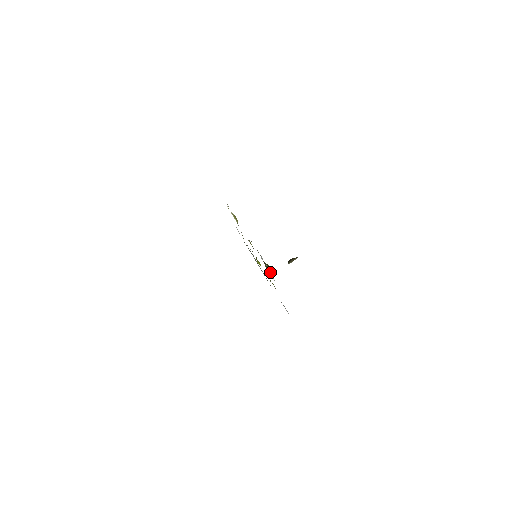
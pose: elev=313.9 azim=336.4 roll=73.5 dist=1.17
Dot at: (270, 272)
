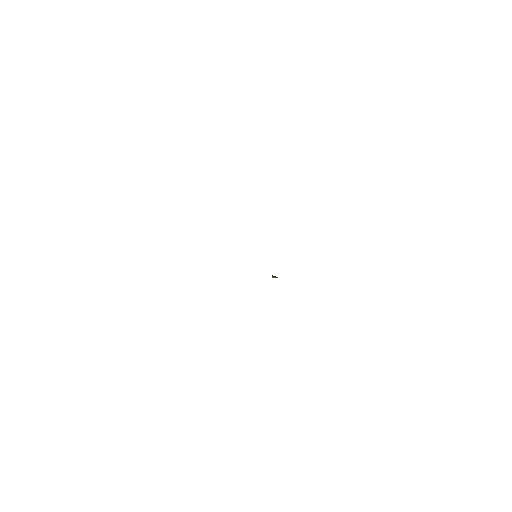
Dot at: occluded
